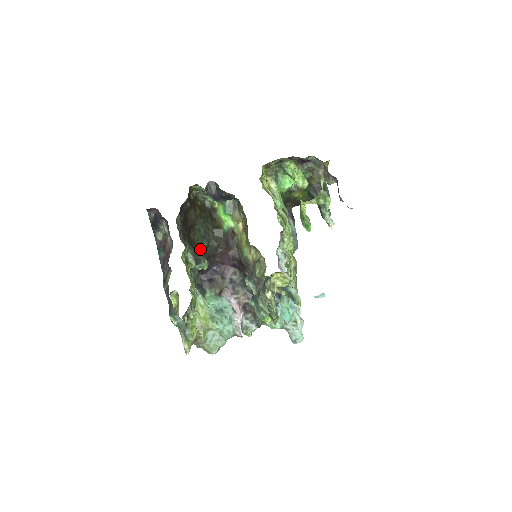
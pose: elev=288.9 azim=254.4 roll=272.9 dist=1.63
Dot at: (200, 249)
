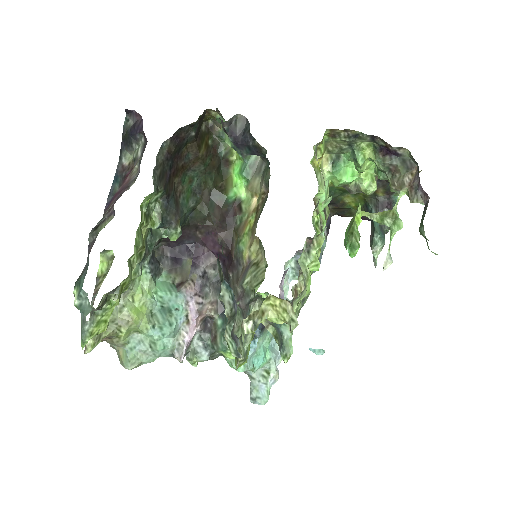
Dot at: (179, 207)
